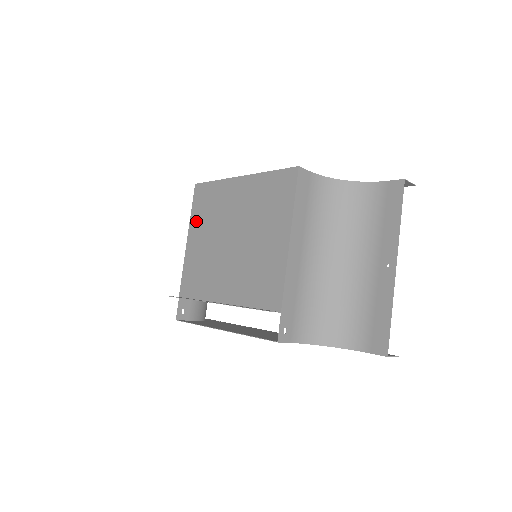
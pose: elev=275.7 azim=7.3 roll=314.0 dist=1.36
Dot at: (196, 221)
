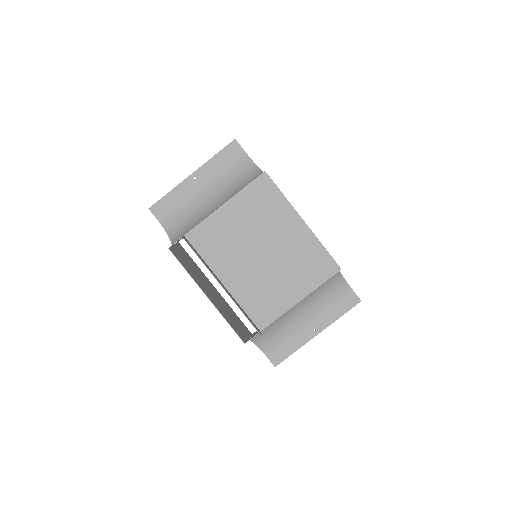
Dot at: (244, 201)
